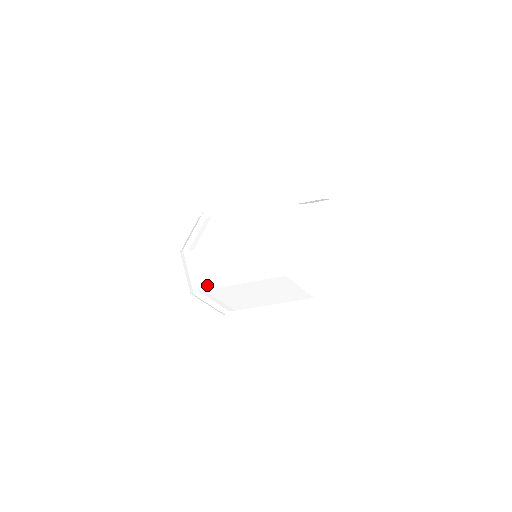
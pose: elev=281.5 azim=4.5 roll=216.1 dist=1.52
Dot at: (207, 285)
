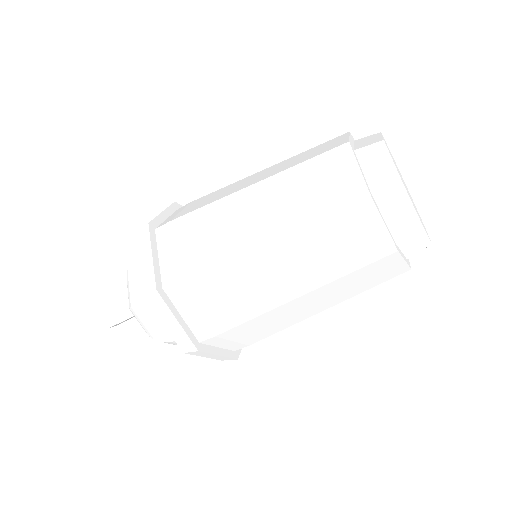
Dot at: (221, 326)
